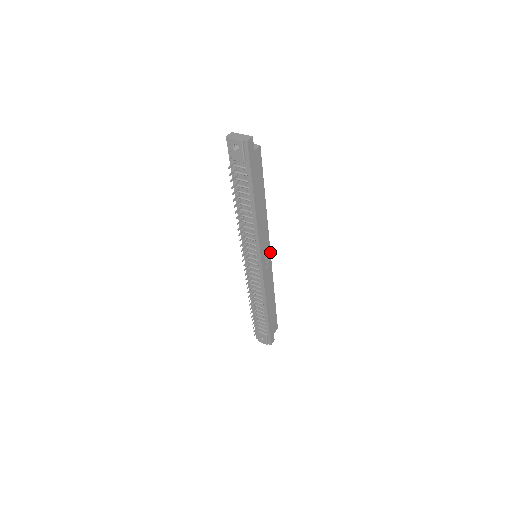
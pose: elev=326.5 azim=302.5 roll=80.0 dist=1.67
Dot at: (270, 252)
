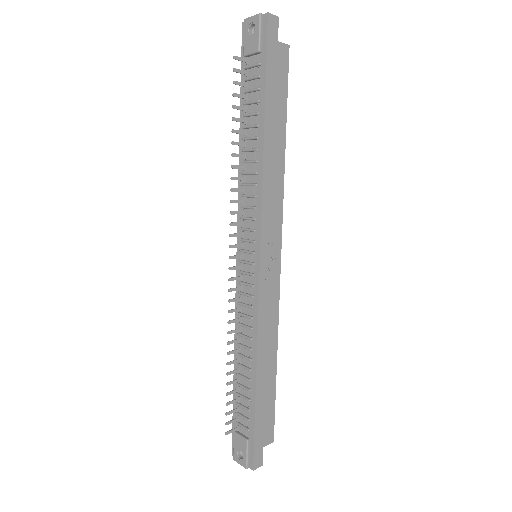
Dot at: (280, 255)
